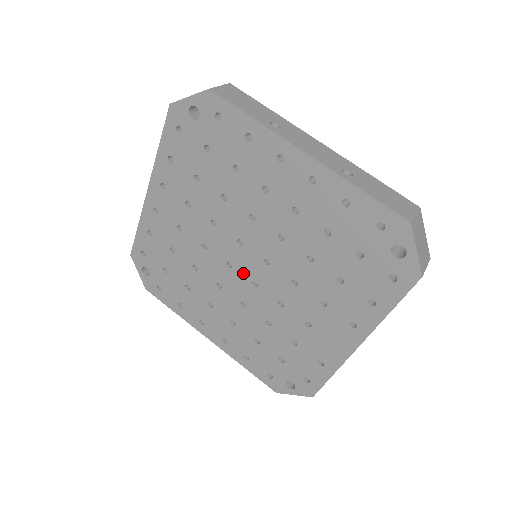
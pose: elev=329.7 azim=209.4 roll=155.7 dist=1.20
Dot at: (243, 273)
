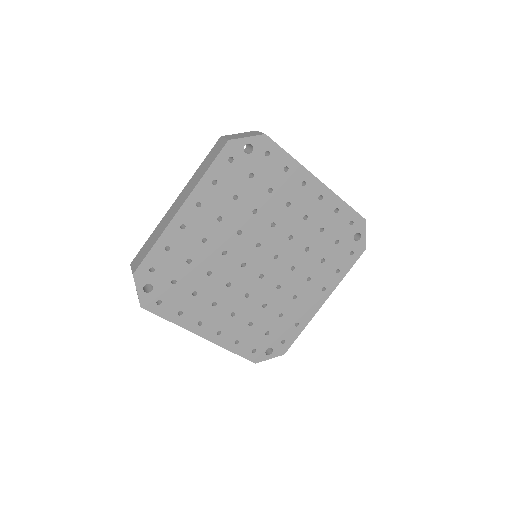
Dot at: (254, 269)
